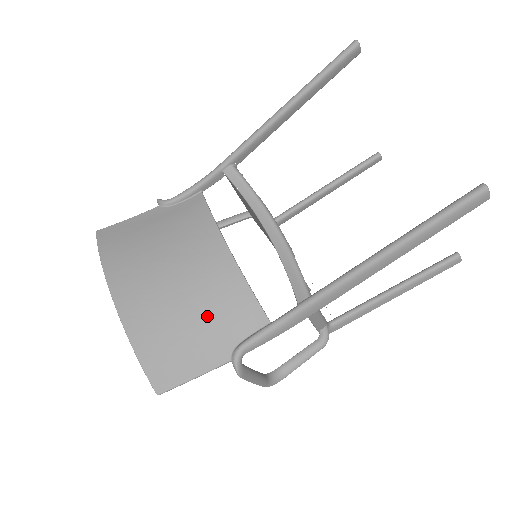
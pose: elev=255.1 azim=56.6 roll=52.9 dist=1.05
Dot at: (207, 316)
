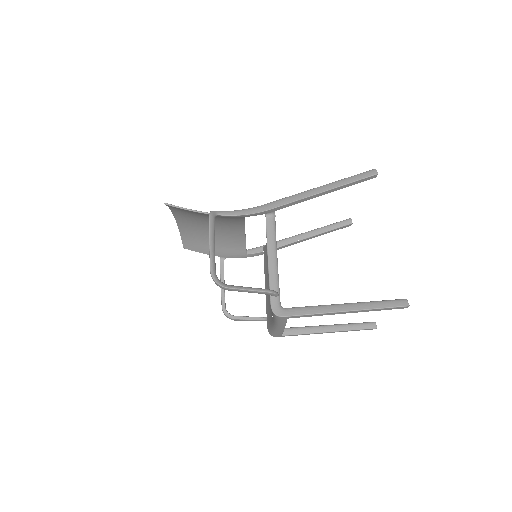
Dot at: occluded
